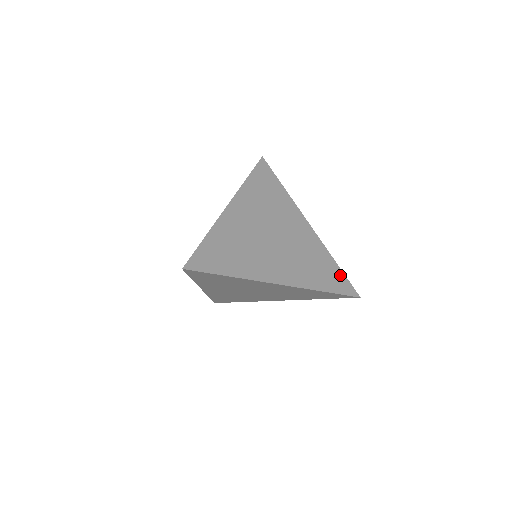
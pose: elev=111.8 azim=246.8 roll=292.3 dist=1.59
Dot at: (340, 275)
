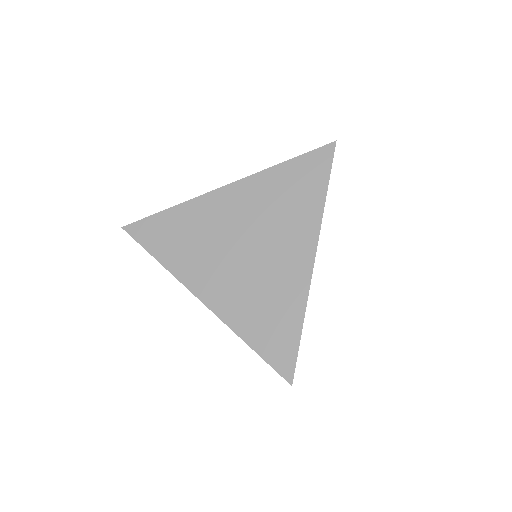
Dot at: (291, 343)
